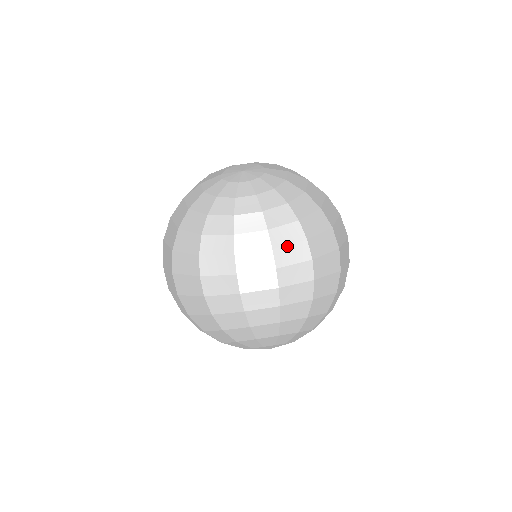
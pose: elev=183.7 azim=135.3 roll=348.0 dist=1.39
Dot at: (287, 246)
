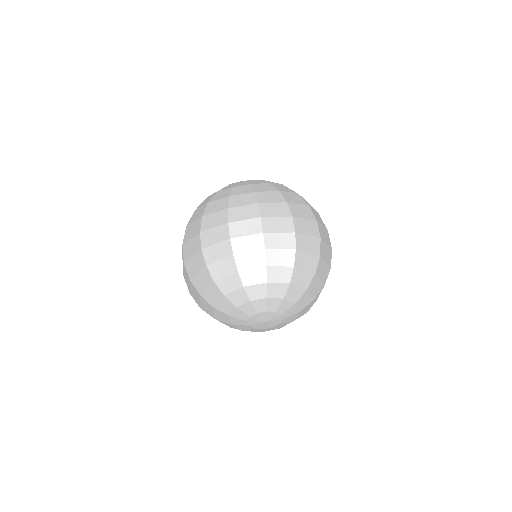
Dot at: (303, 219)
